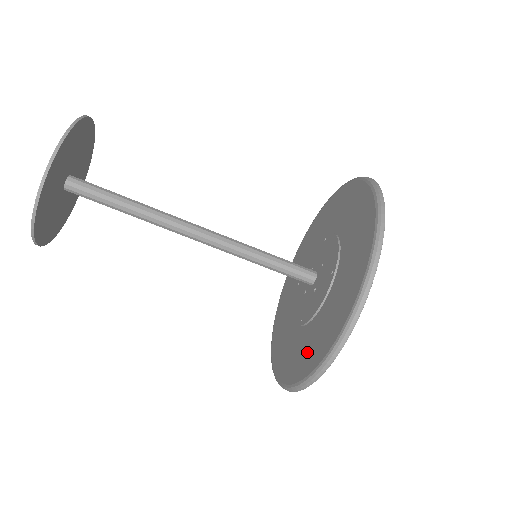
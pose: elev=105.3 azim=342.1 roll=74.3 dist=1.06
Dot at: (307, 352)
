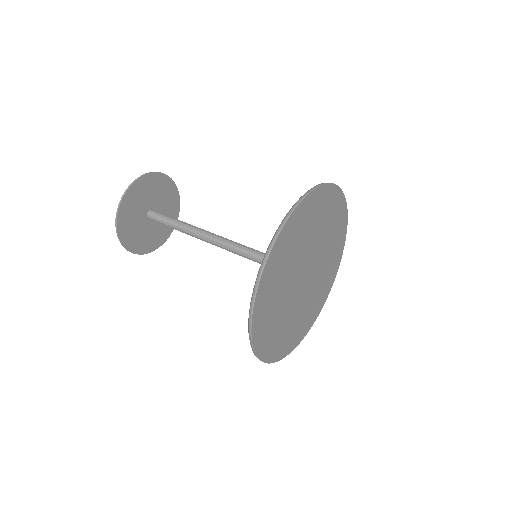
Dot at: occluded
